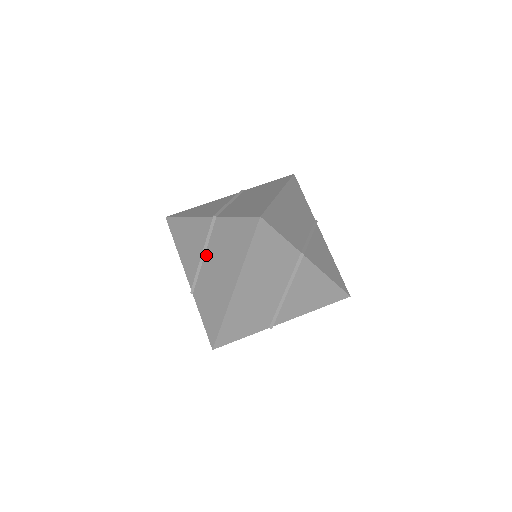
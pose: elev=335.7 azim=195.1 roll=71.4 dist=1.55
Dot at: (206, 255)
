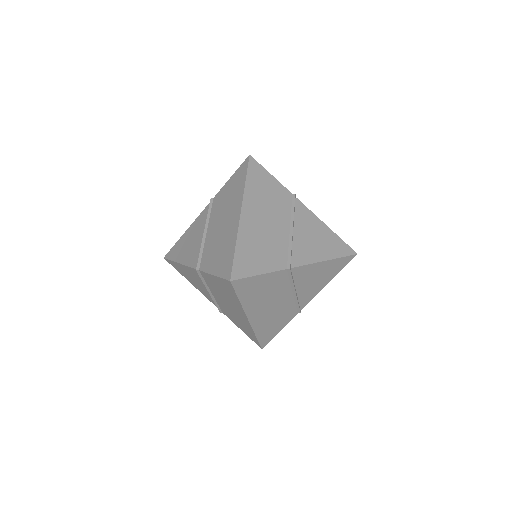
Dot at: (212, 292)
